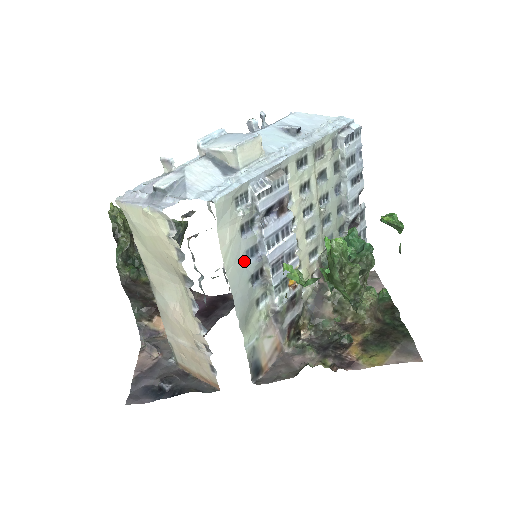
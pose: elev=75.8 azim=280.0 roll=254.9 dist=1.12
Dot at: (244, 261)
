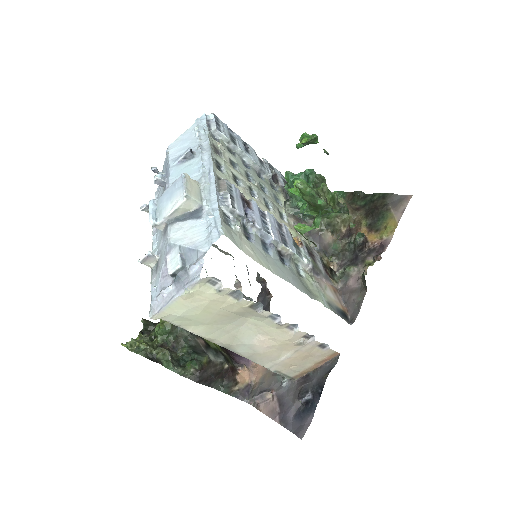
Dot at: (269, 256)
